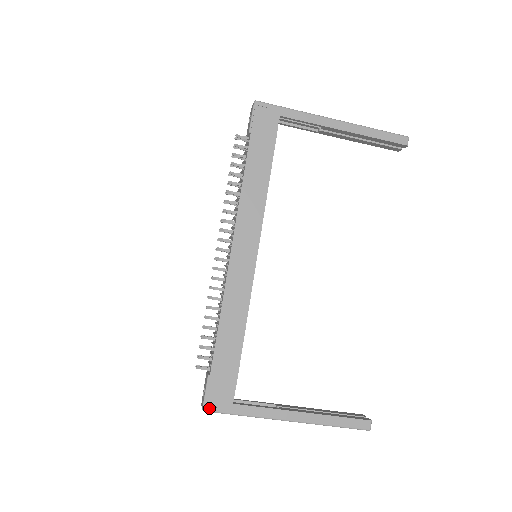
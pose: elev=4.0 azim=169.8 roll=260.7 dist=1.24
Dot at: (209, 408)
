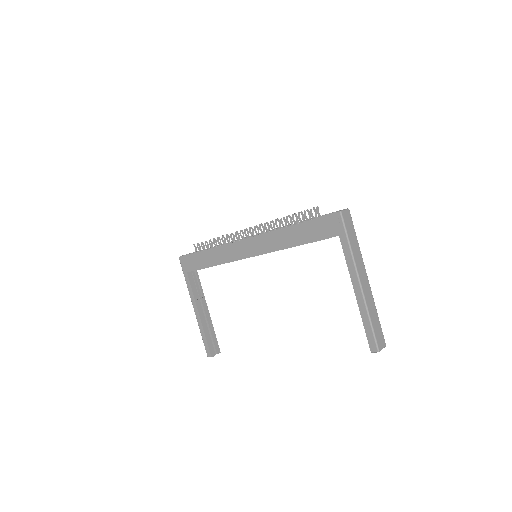
Dot at: (181, 260)
